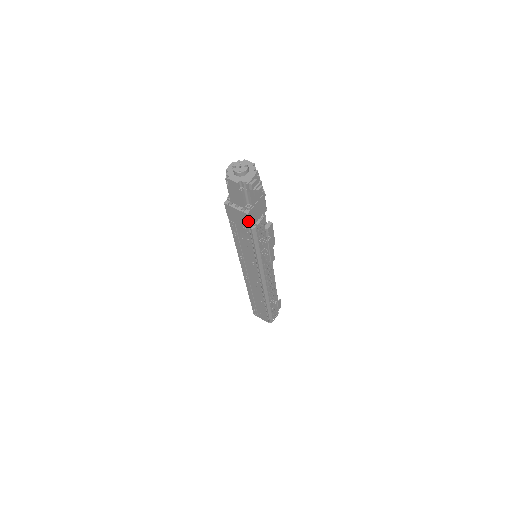
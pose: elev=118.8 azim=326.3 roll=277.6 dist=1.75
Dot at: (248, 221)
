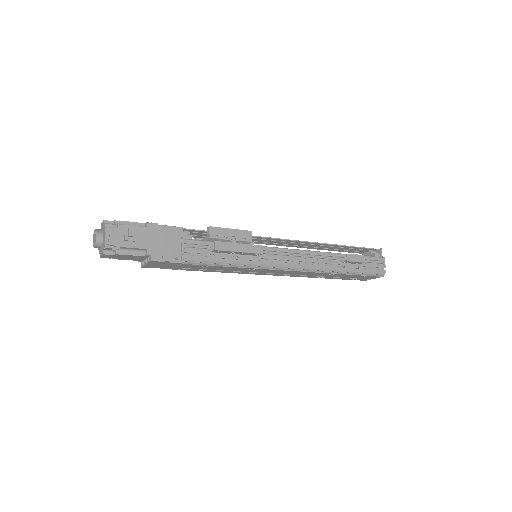
Dot at: (165, 262)
